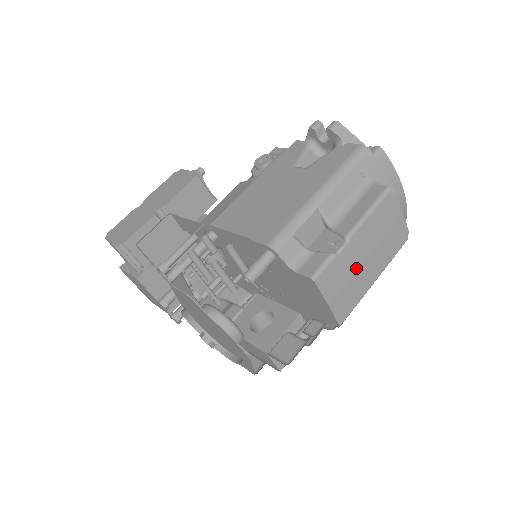
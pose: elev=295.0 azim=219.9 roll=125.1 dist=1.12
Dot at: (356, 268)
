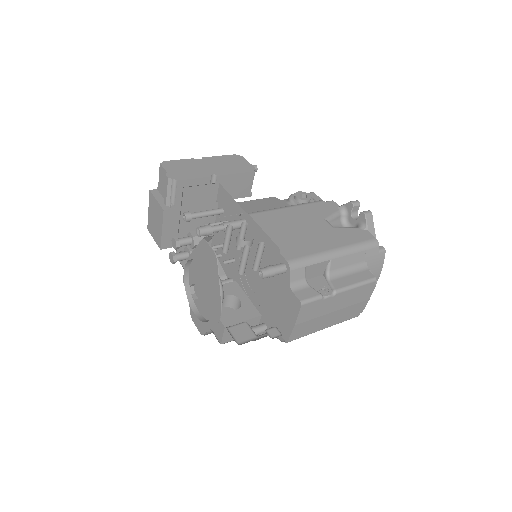
Dot at: (324, 313)
